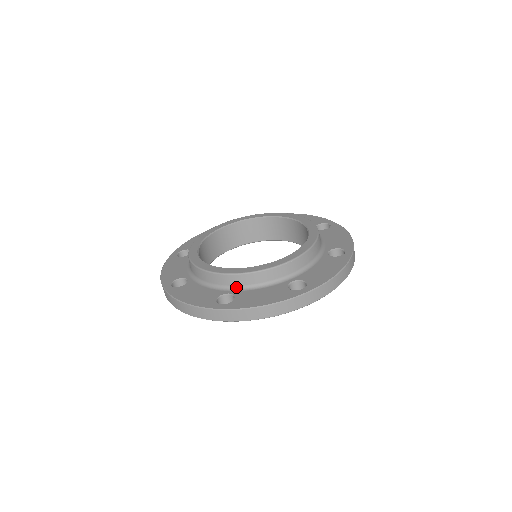
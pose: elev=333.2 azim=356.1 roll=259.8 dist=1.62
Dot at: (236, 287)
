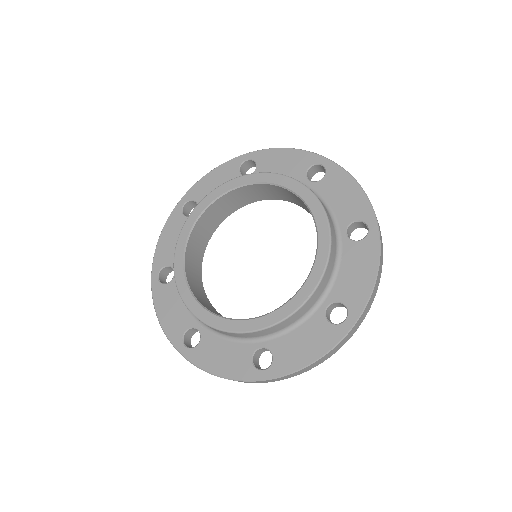
Dot at: (322, 295)
